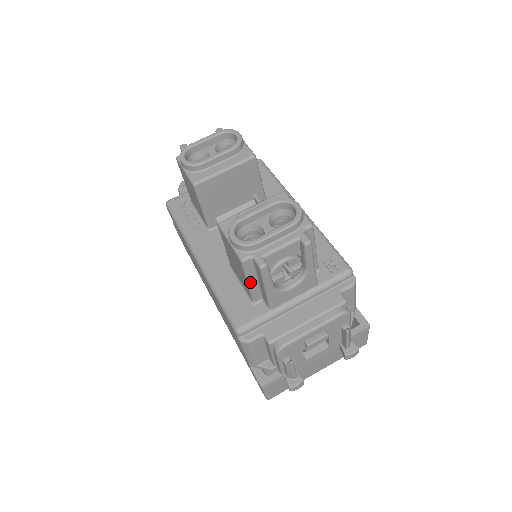
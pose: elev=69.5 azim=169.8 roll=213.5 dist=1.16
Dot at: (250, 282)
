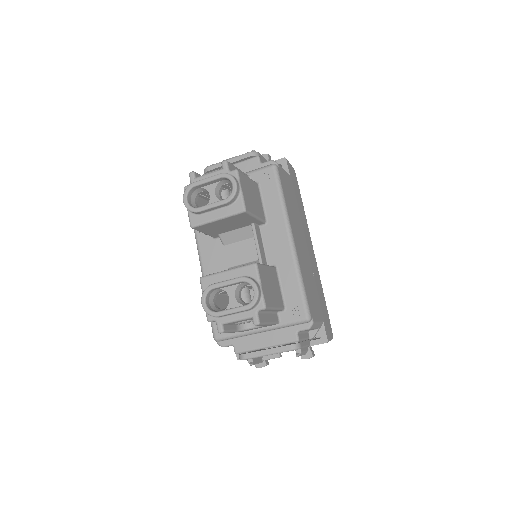
Dot at: occluded
